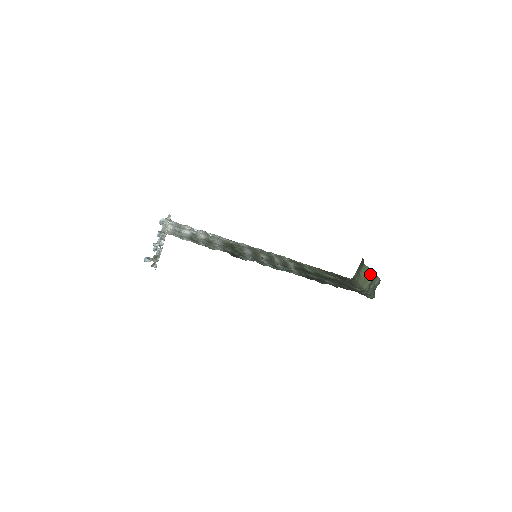
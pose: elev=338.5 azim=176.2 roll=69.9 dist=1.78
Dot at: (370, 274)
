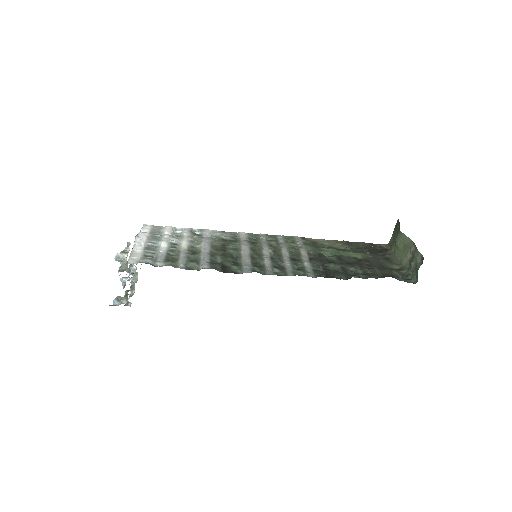
Dot at: (409, 245)
